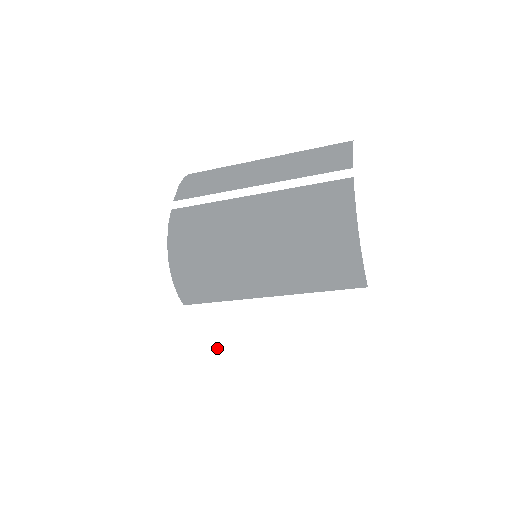
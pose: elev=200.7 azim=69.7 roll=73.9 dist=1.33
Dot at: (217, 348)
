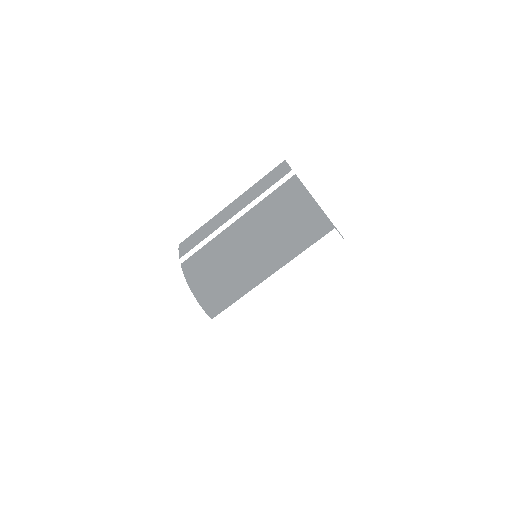
Dot at: (258, 318)
